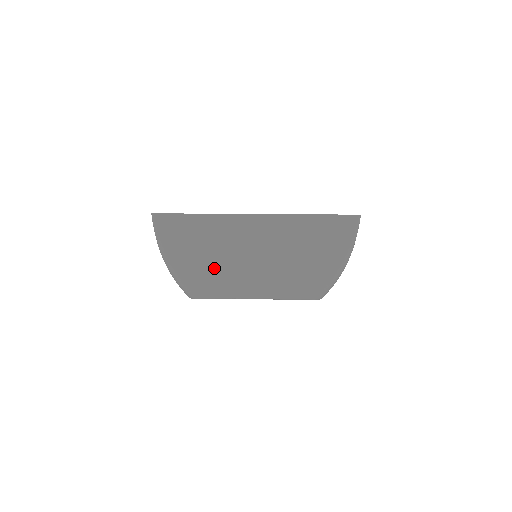
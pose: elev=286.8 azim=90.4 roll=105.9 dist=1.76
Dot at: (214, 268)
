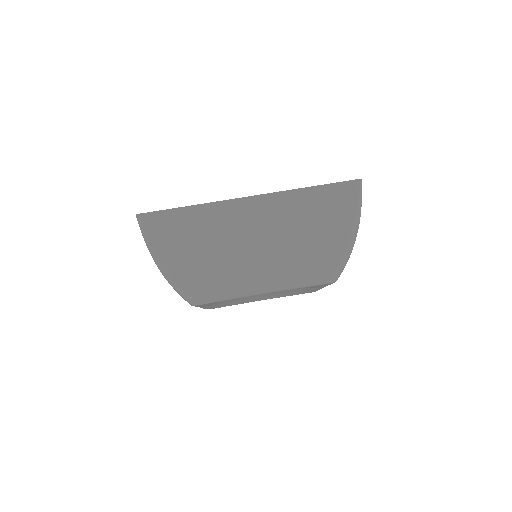
Dot at: (213, 264)
